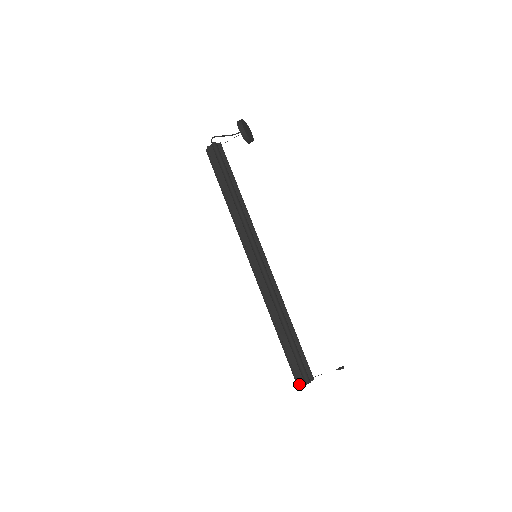
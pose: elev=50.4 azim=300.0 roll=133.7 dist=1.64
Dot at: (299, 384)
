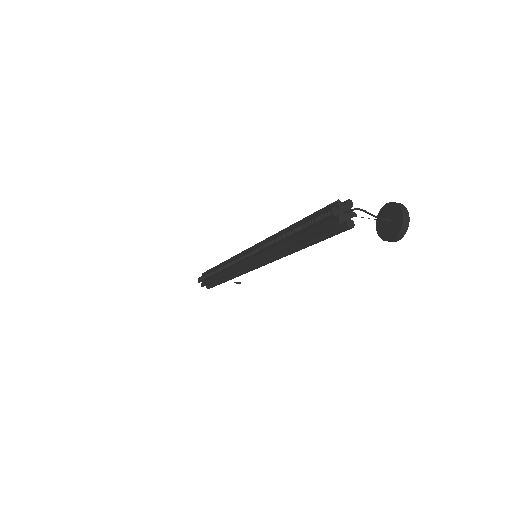
Dot at: occluded
